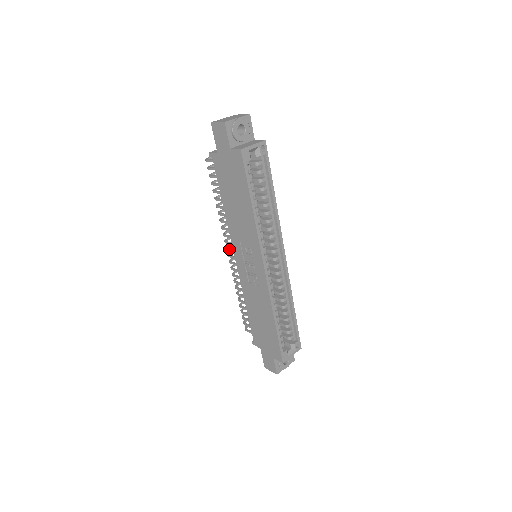
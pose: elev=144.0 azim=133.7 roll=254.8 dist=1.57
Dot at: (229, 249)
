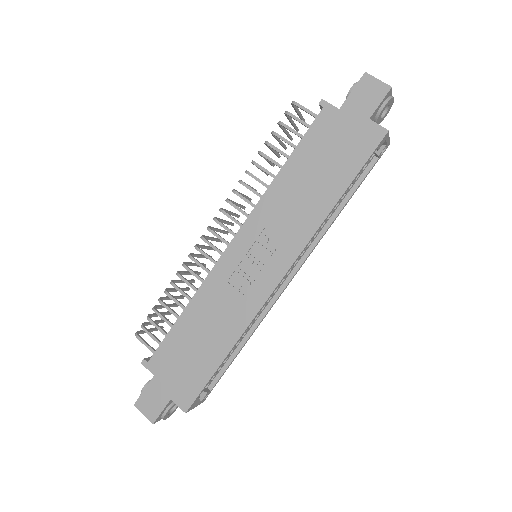
Dot at: (222, 223)
